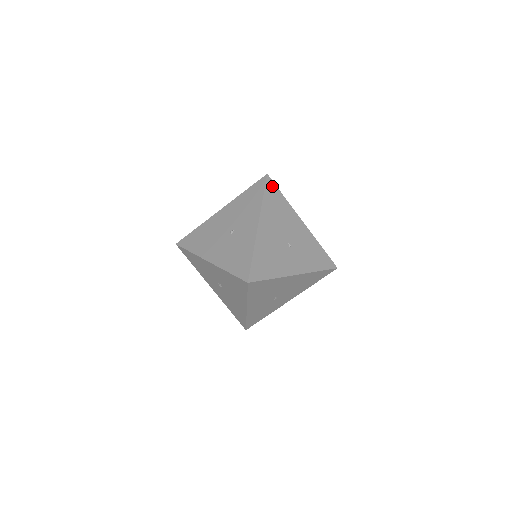
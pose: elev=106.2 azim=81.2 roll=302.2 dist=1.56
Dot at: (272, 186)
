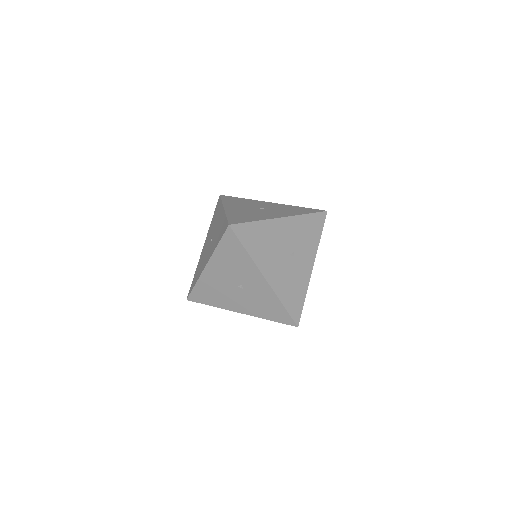
Dot at: (241, 229)
